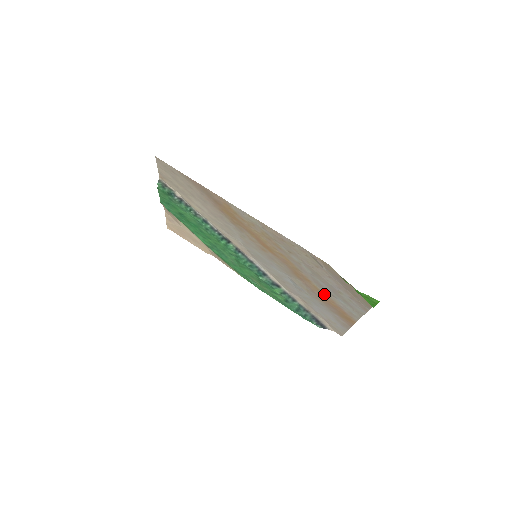
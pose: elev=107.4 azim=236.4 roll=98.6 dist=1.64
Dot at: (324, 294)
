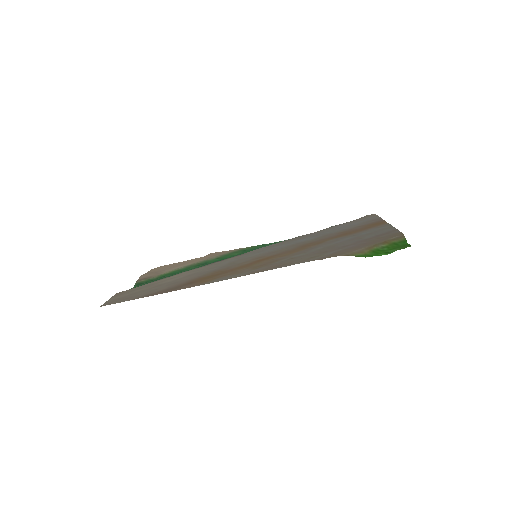
Dot at: (343, 236)
